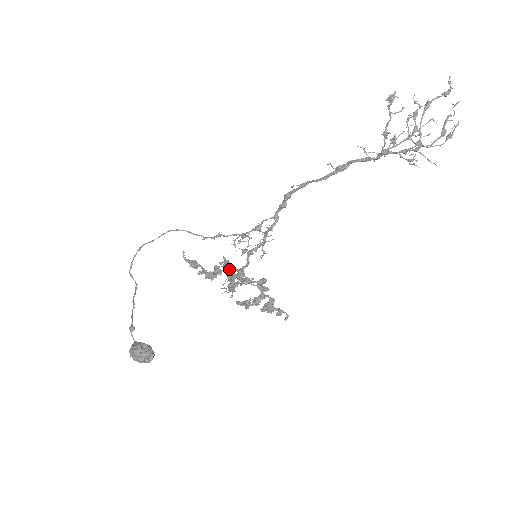
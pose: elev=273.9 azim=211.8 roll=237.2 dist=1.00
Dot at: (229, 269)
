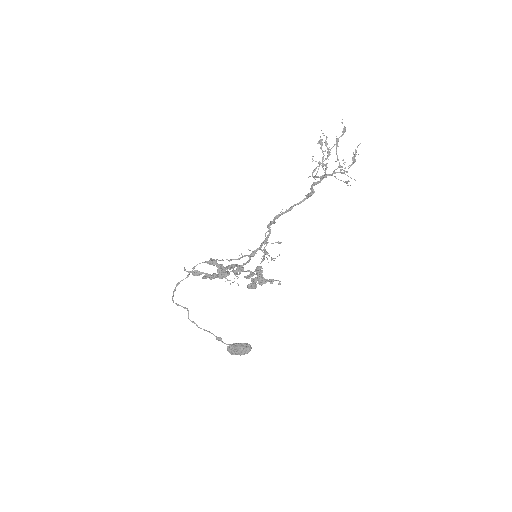
Dot at: (231, 268)
